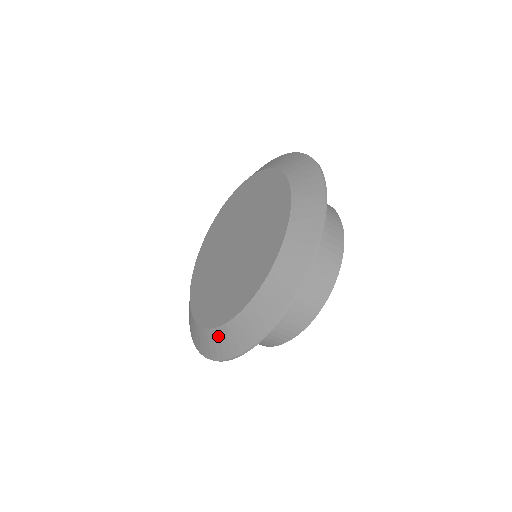
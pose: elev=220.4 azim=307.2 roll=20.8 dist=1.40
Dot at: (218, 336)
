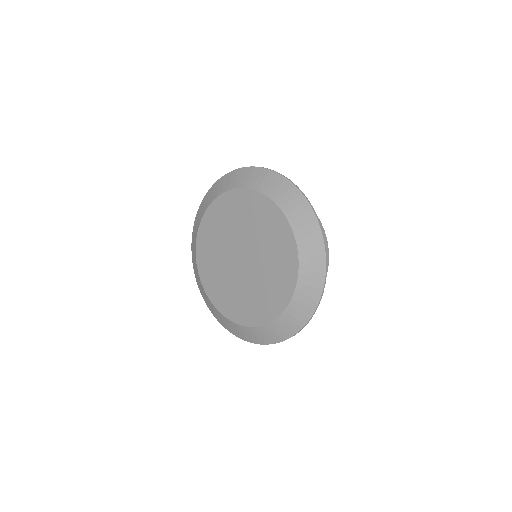
Dot at: (252, 332)
